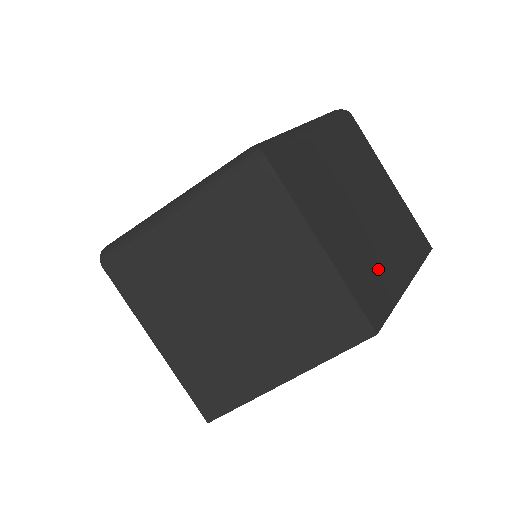
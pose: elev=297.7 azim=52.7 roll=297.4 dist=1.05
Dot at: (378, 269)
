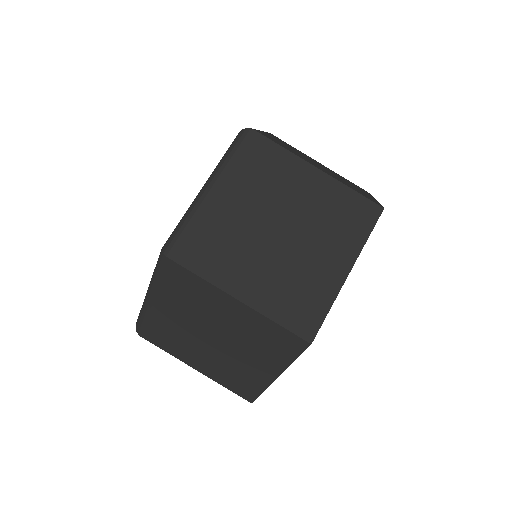
Dot at: (307, 282)
